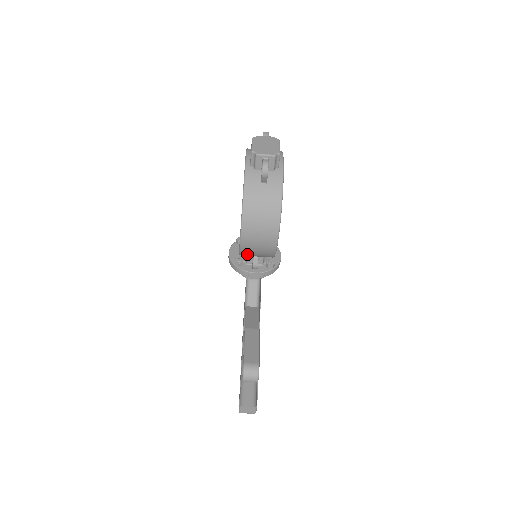
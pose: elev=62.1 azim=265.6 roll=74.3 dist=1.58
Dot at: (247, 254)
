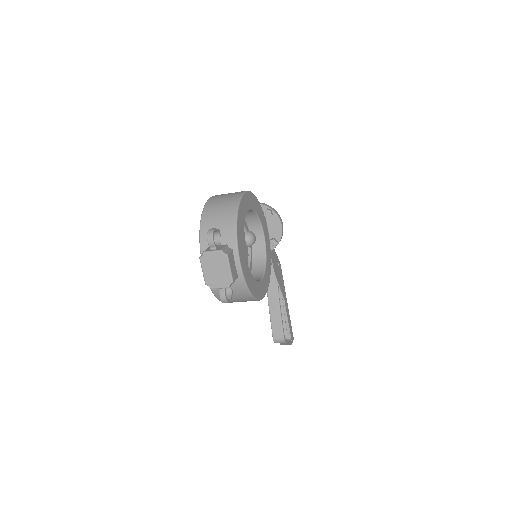
Dot at: occluded
